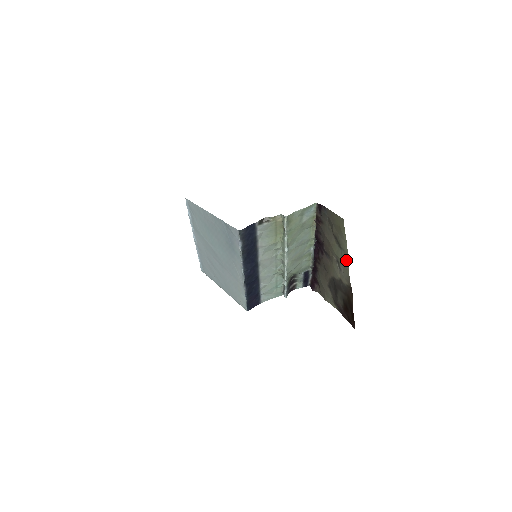
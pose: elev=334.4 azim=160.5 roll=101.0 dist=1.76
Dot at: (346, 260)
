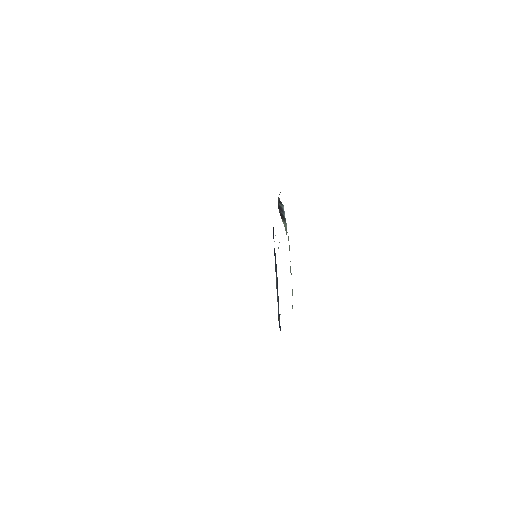
Dot at: occluded
